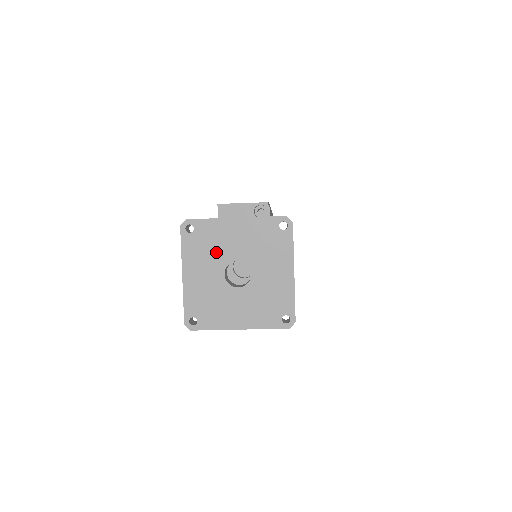
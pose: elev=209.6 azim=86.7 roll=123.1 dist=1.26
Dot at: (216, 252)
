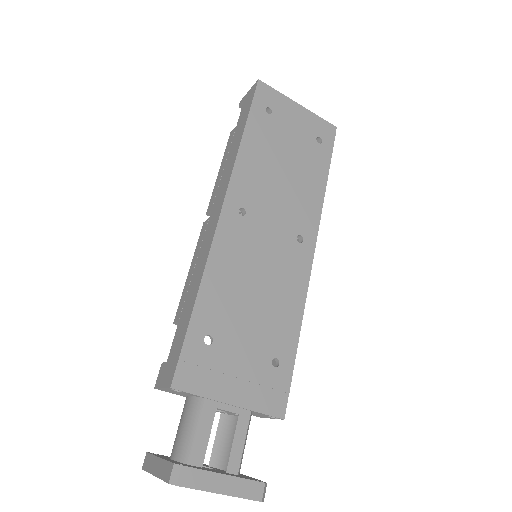
Dot at: occluded
